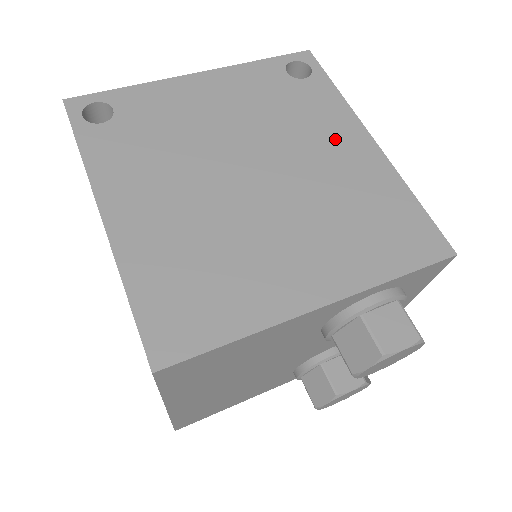
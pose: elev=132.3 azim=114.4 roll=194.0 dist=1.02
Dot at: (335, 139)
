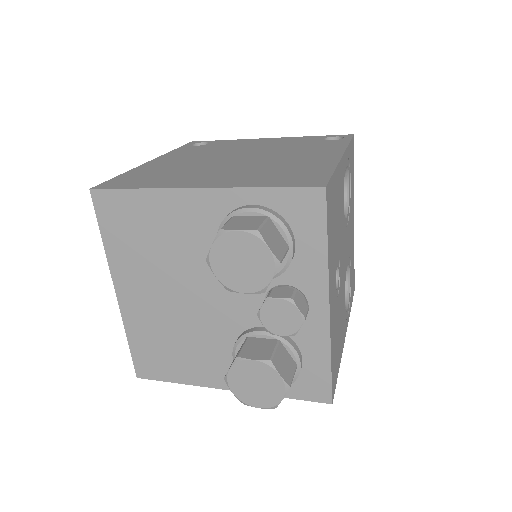
Dot at: (314, 153)
